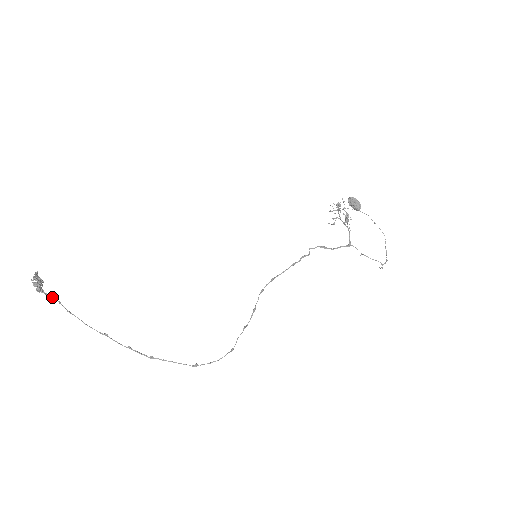
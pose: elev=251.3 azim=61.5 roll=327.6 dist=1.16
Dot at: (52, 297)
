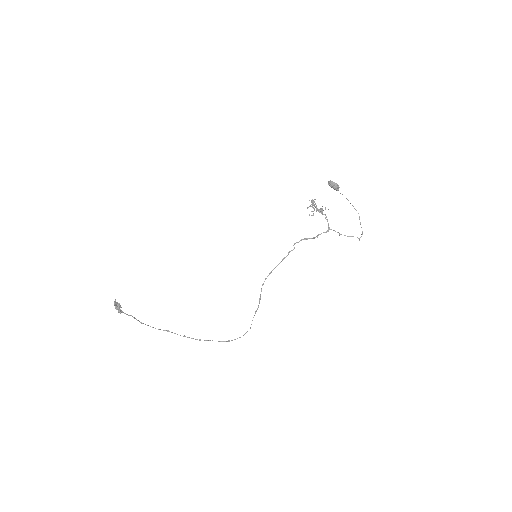
Dot at: (129, 315)
